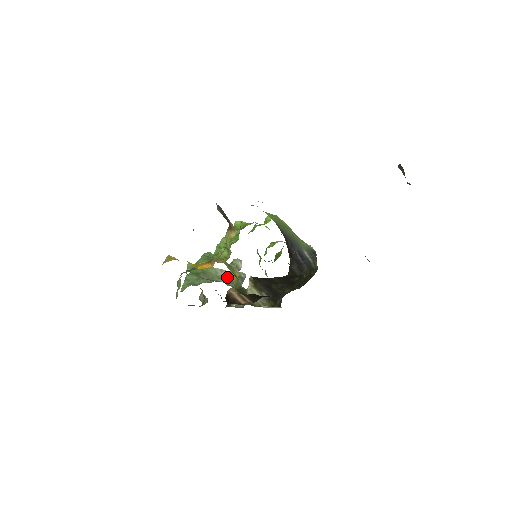
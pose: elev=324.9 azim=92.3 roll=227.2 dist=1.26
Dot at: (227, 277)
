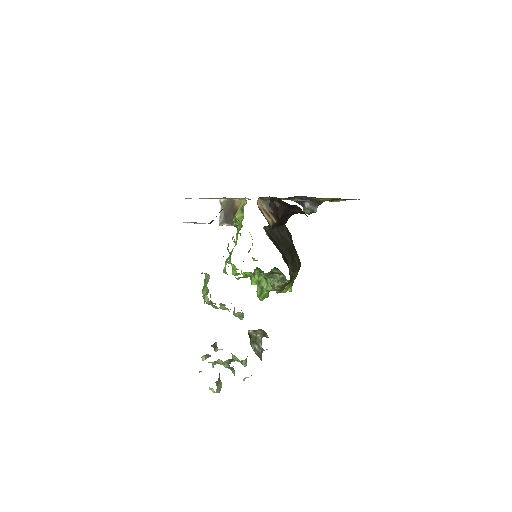
Dot at: occluded
